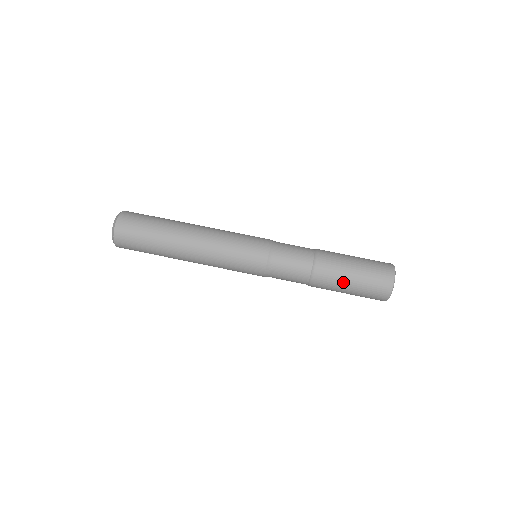
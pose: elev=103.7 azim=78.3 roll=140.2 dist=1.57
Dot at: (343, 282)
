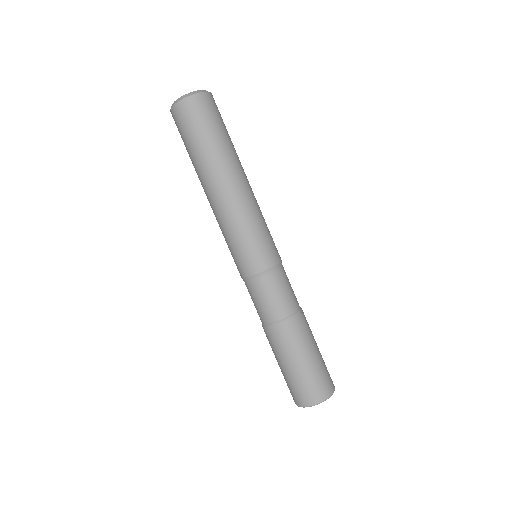
Dot at: (280, 358)
